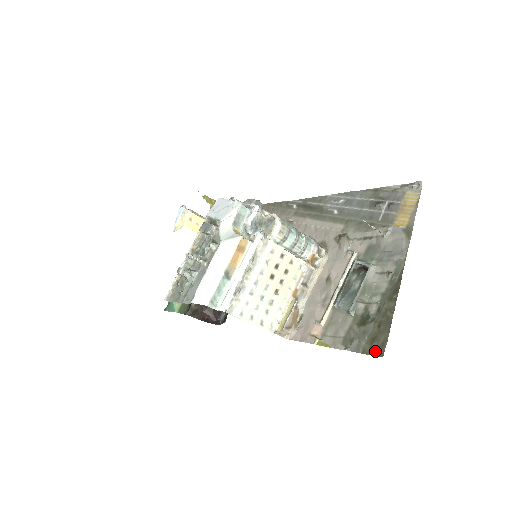
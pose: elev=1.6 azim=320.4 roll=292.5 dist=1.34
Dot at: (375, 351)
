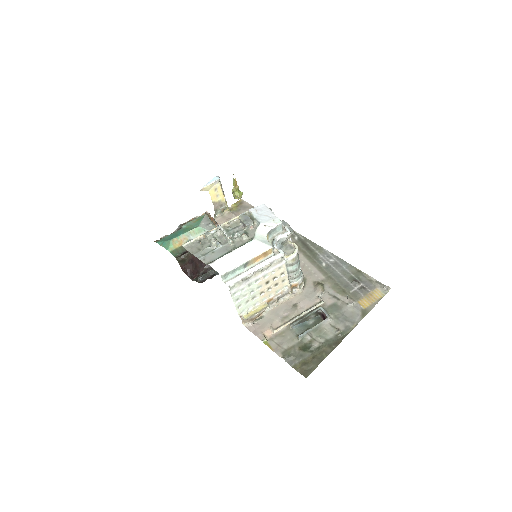
Dot at: (302, 371)
